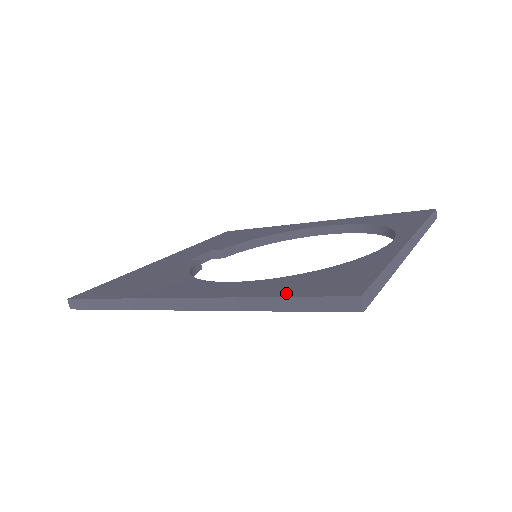
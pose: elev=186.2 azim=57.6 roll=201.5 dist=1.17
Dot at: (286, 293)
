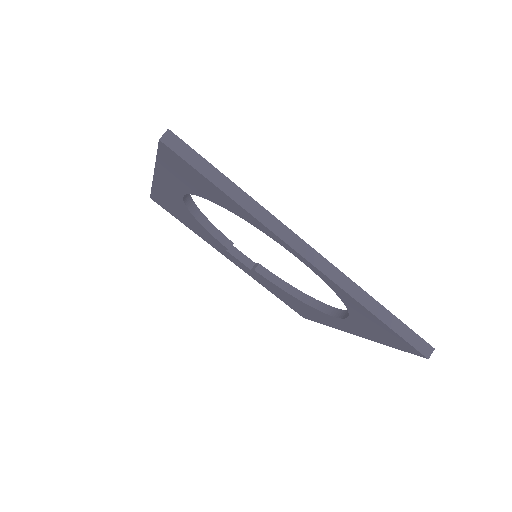
Dot at: occluded
